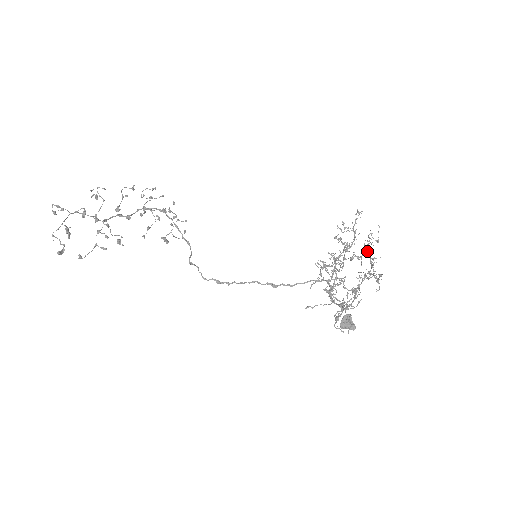
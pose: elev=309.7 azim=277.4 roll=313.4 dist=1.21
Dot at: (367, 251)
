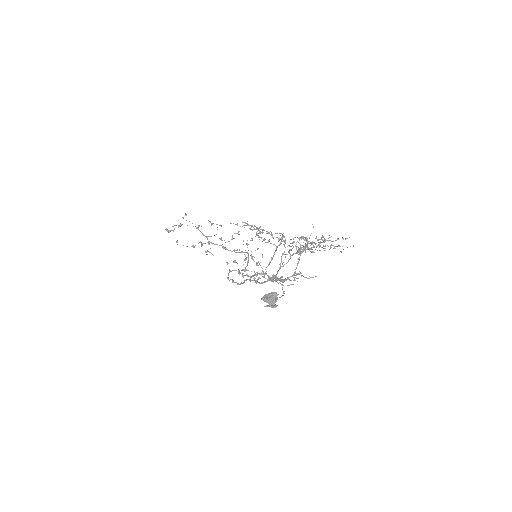
Dot at: occluded
